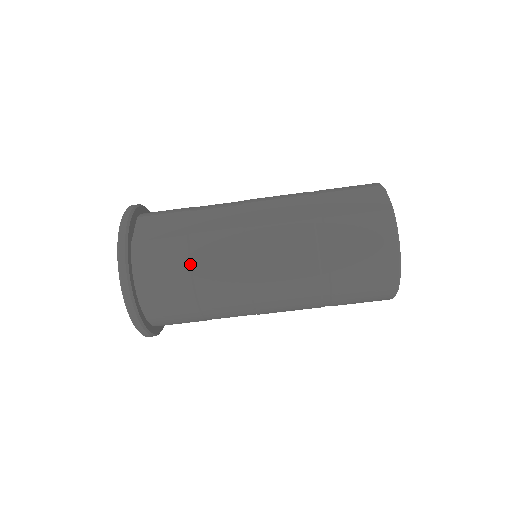
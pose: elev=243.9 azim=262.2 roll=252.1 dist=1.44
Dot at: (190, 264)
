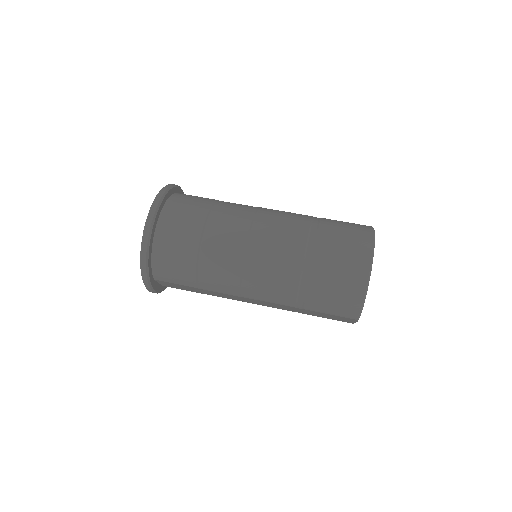
Dot at: (213, 204)
